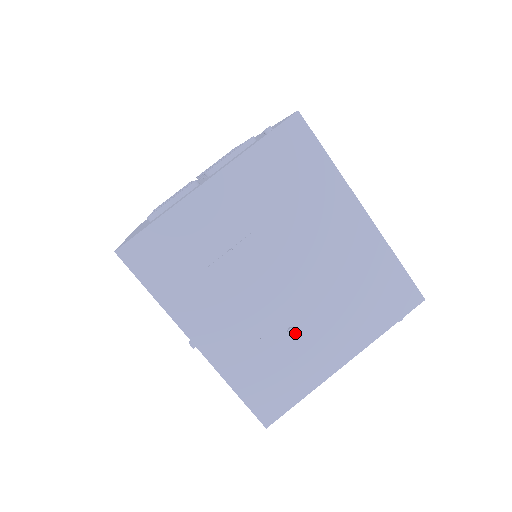
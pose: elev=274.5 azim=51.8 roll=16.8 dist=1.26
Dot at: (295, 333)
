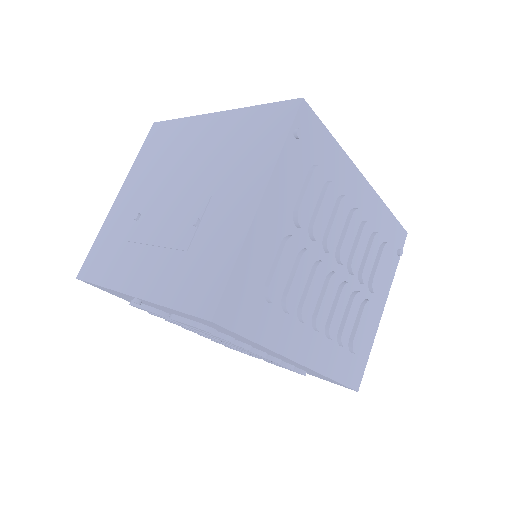
Dot at: (197, 220)
